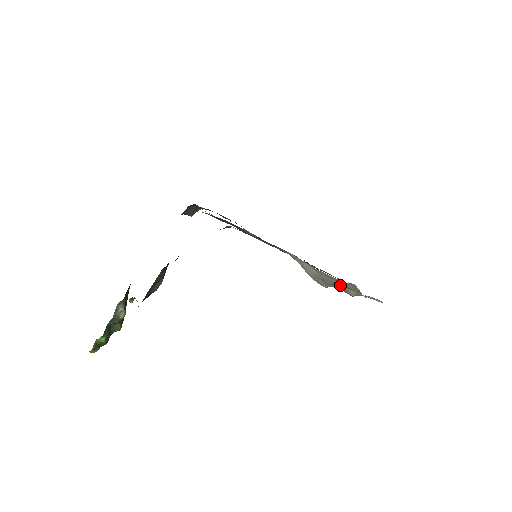
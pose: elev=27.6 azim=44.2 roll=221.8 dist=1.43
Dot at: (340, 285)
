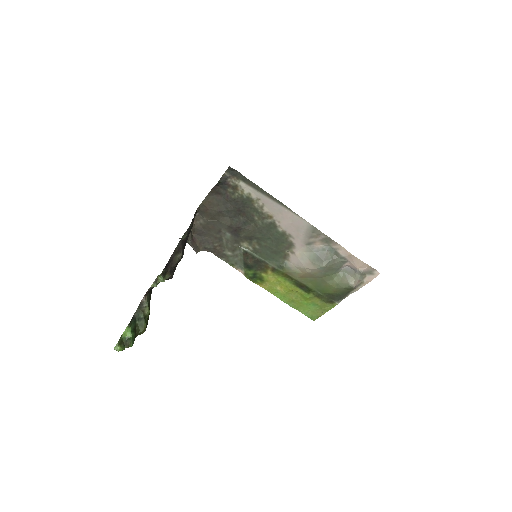
Dot at: (333, 258)
